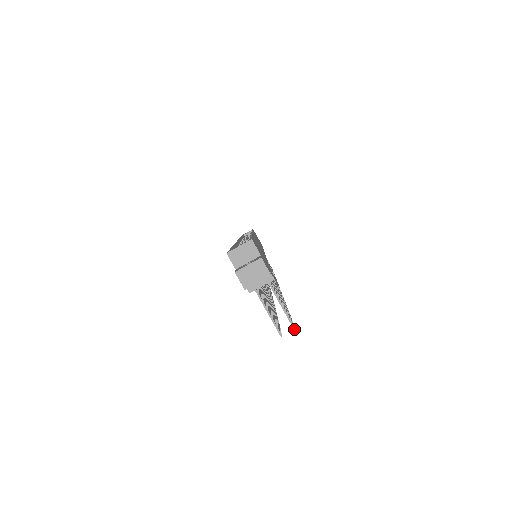
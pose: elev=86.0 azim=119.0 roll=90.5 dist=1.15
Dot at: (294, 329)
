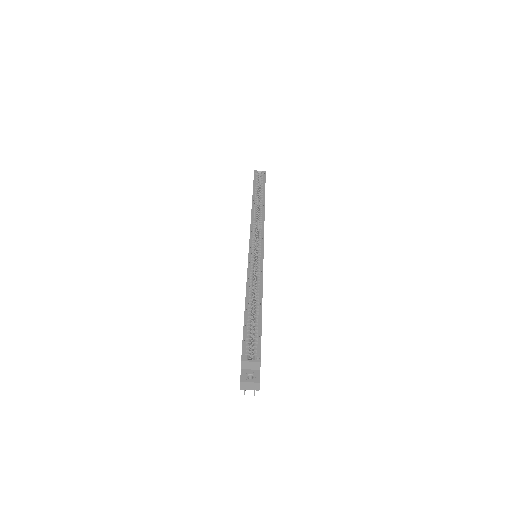
Dot at: (254, 395)
